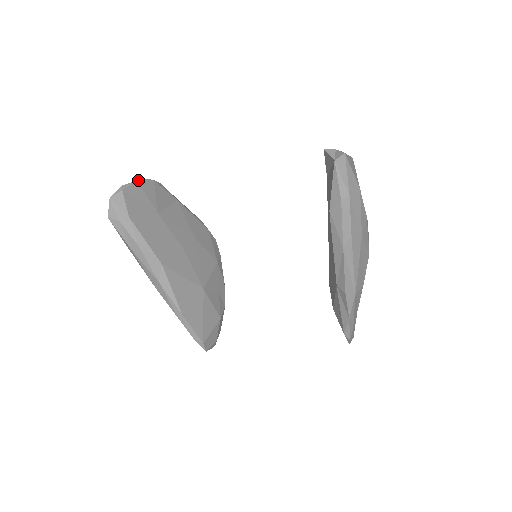
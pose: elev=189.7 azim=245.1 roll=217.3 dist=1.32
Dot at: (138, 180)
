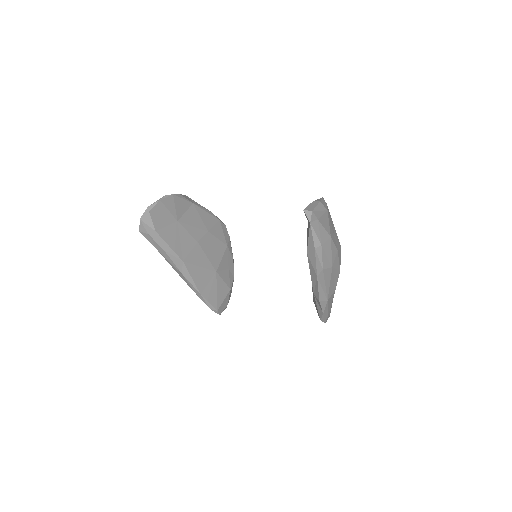
Dot at: (161, 199)
